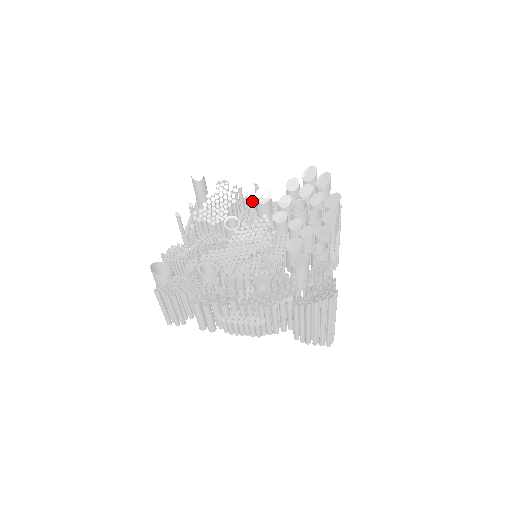
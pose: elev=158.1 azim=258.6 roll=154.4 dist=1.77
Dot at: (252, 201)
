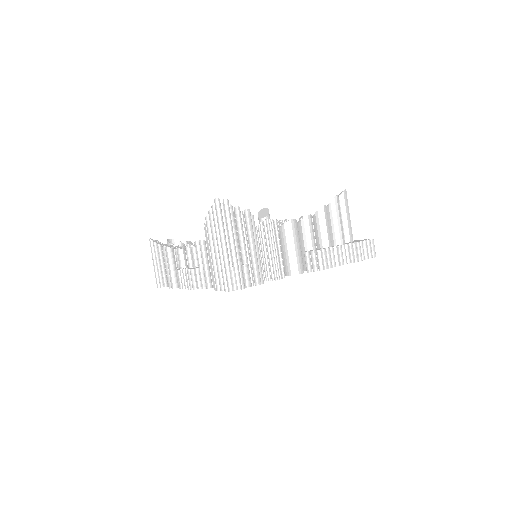
Dot at: occluded
